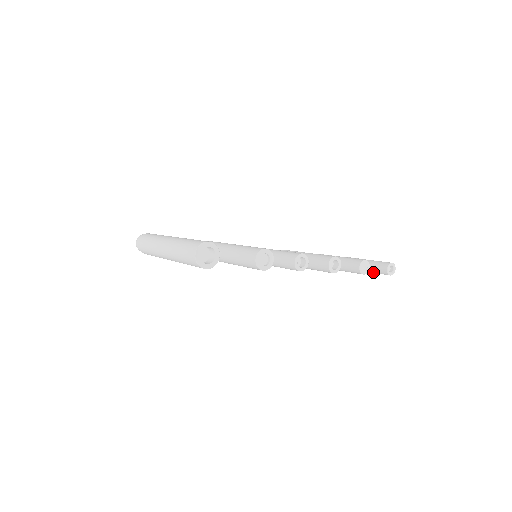
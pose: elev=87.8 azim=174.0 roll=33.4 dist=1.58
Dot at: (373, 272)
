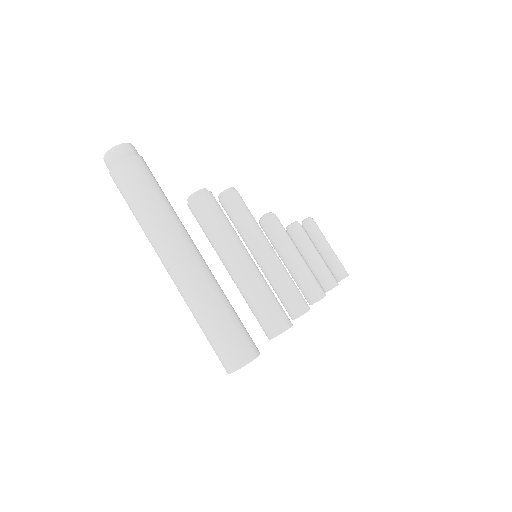
Dot at: (326, 264)
